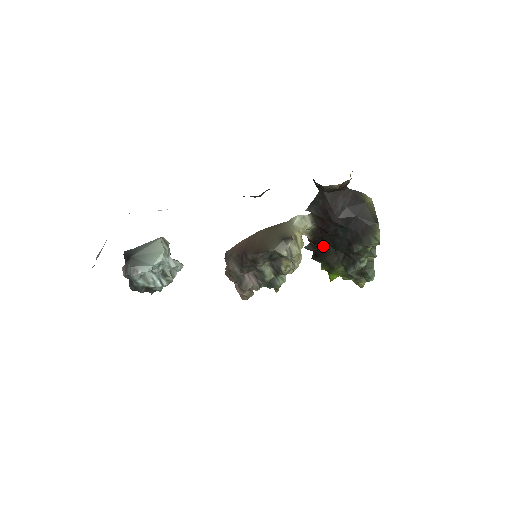
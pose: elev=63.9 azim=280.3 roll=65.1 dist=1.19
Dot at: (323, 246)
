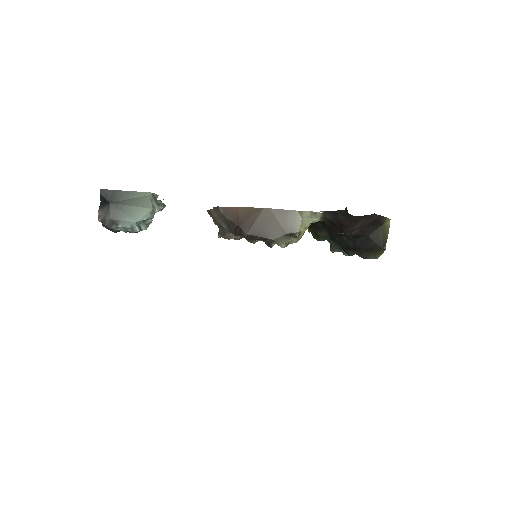
Dot at: (319, 223)
